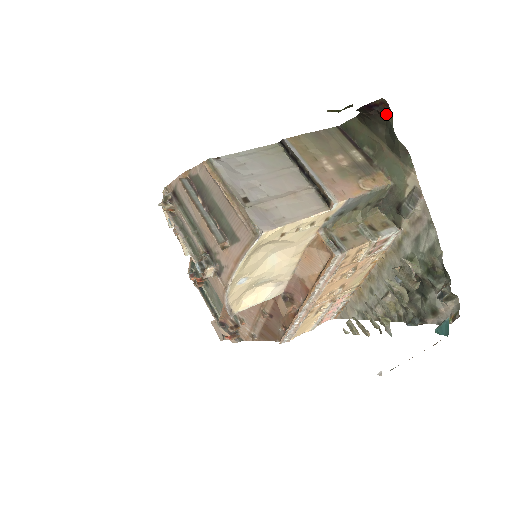
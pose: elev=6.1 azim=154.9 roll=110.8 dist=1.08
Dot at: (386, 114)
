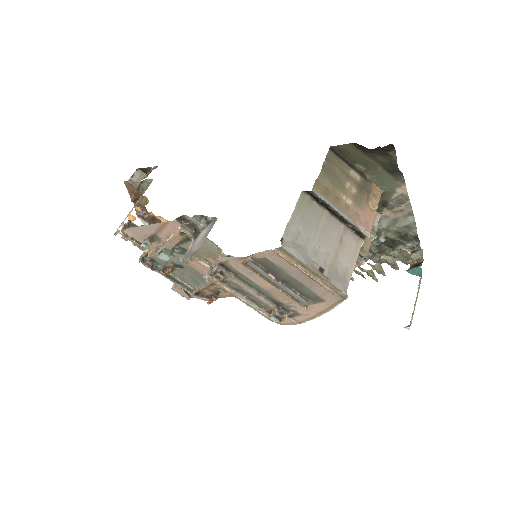
Dot at: (389, 151)
